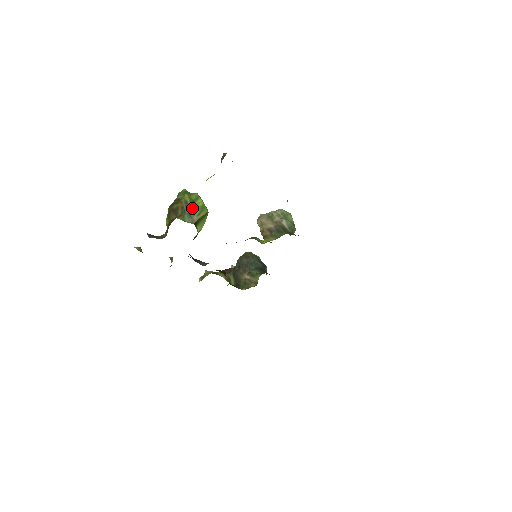
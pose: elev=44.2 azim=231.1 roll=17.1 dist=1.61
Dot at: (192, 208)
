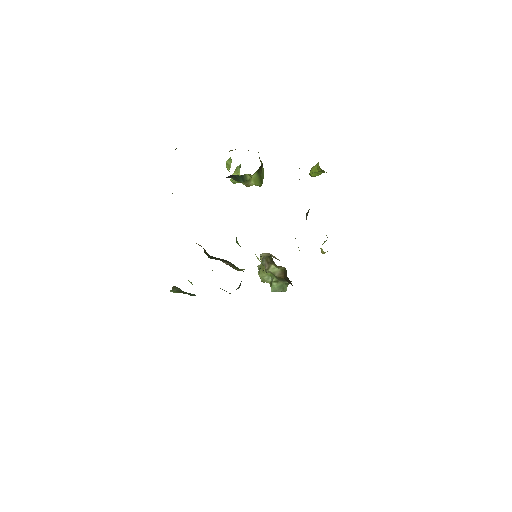
Dot at: occluded
